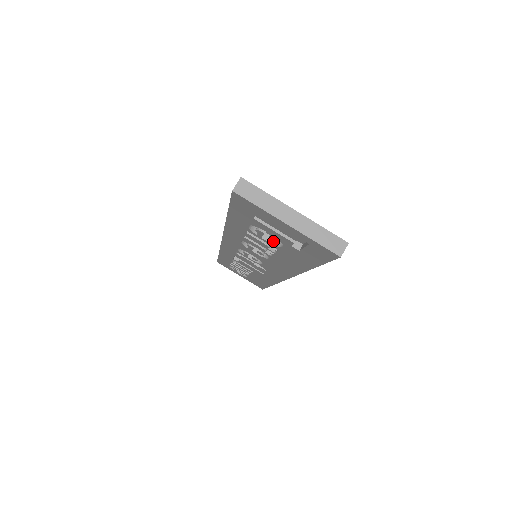
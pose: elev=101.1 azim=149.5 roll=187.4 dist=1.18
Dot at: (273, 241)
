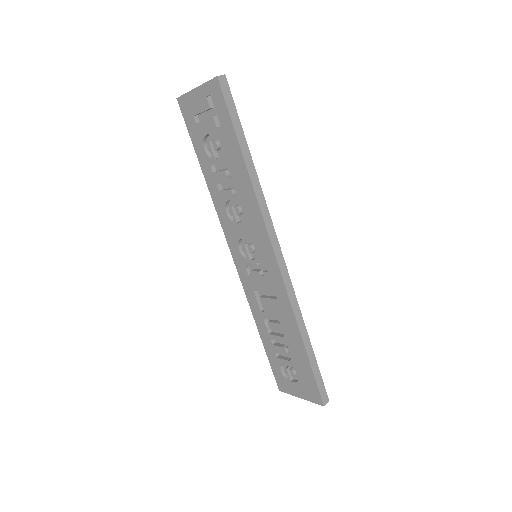
Dot at: (216, 147)
